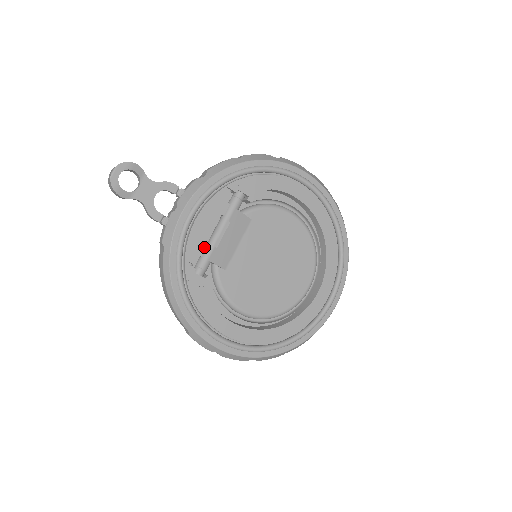
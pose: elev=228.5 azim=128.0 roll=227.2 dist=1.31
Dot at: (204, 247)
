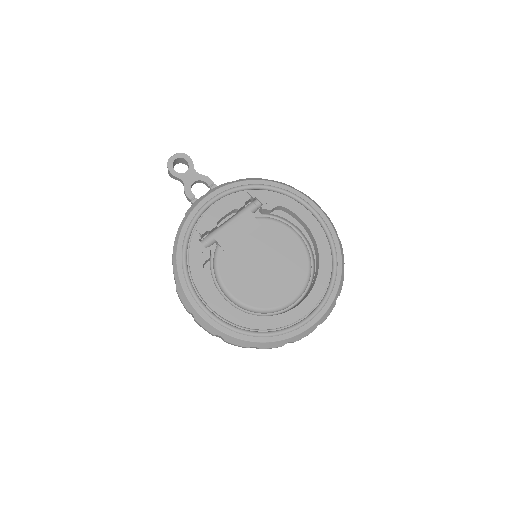
Dot at: (214, 225)
